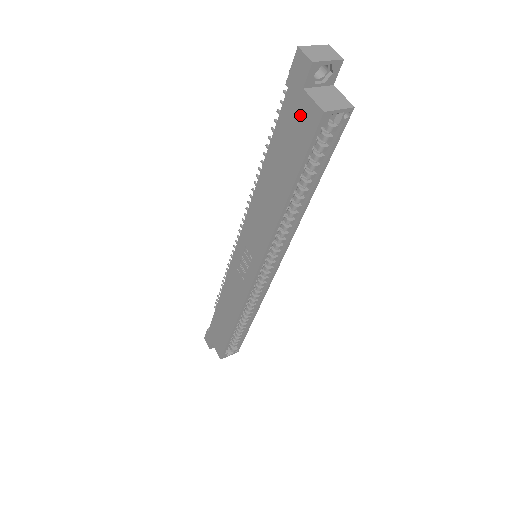
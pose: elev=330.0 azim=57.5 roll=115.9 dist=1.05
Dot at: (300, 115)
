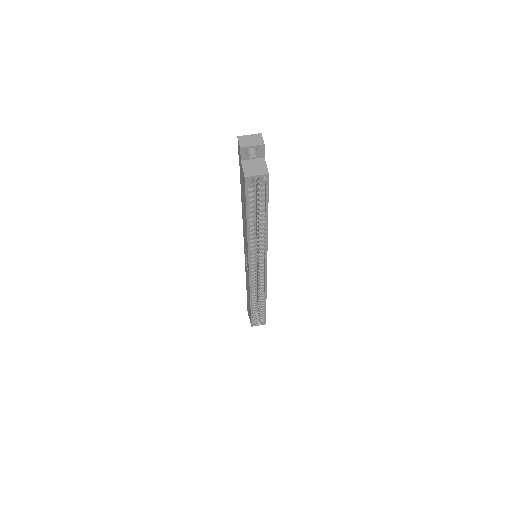
Dot at: (242, 175)
